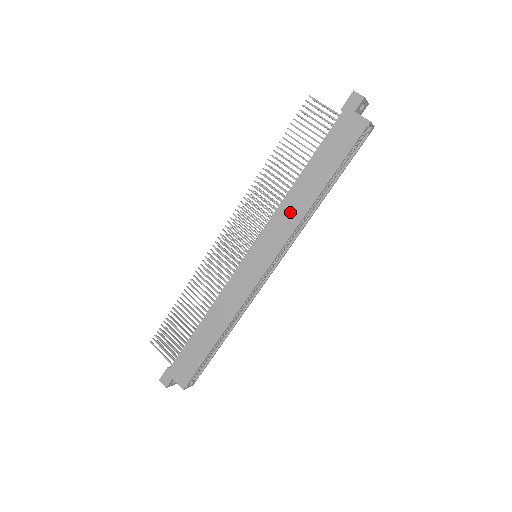
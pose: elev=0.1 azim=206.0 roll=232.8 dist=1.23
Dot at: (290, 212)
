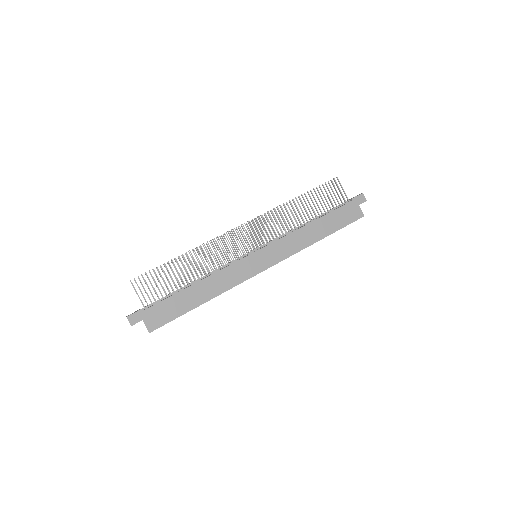
Dot at: (297, 241)
